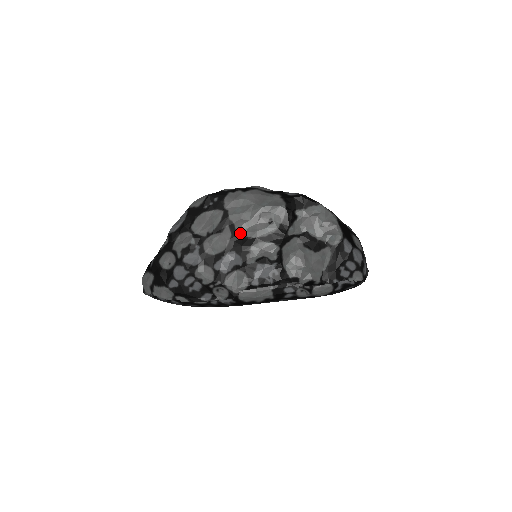
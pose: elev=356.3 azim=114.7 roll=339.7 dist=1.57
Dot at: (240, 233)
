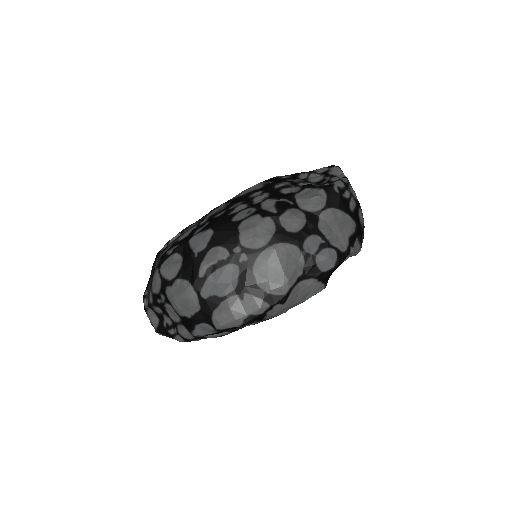
Dot at: (280, 314)
